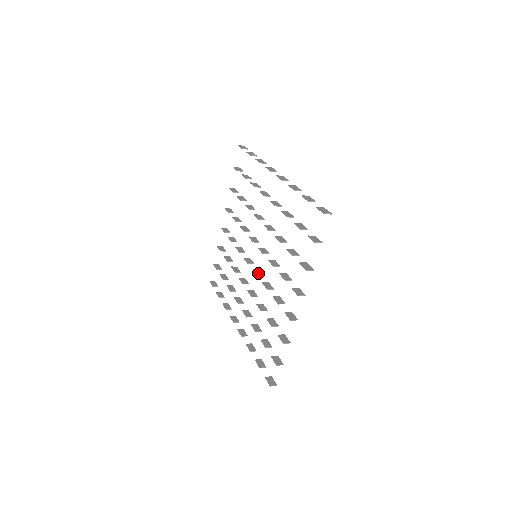
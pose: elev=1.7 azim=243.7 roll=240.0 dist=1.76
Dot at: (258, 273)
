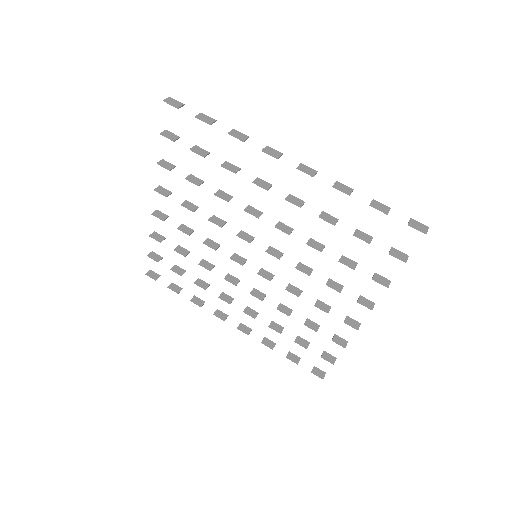
Dot at: (268, 276)
